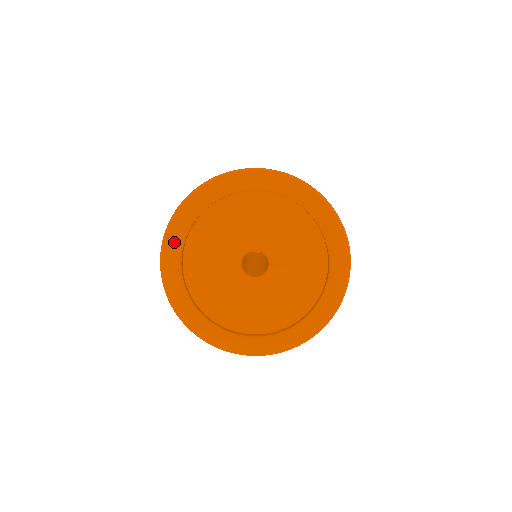
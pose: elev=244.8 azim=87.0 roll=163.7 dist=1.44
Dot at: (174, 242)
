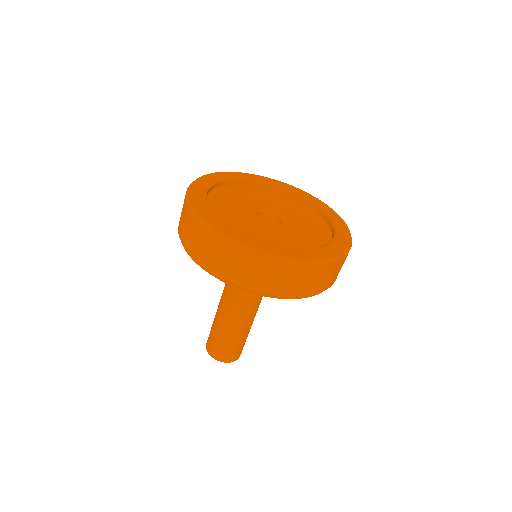
Dot at: (215, 177)
